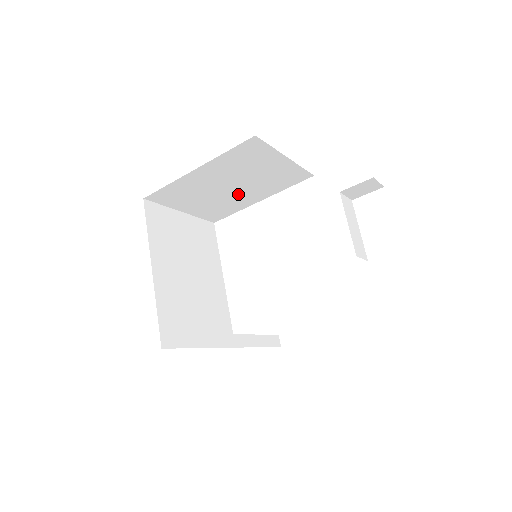
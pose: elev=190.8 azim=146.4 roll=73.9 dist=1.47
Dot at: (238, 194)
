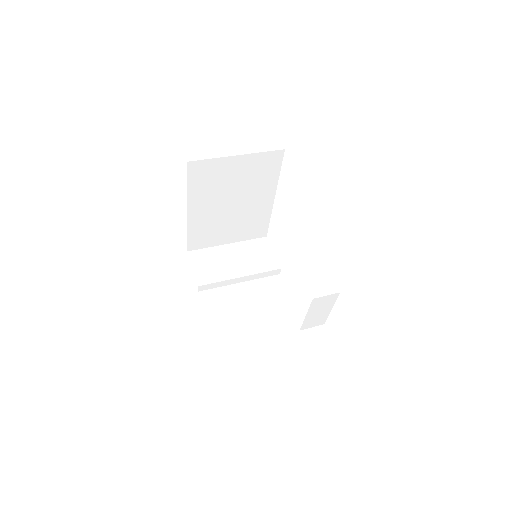
Dot at: occluded
